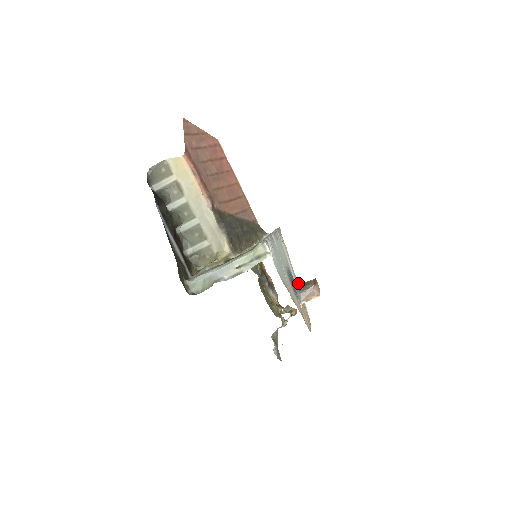
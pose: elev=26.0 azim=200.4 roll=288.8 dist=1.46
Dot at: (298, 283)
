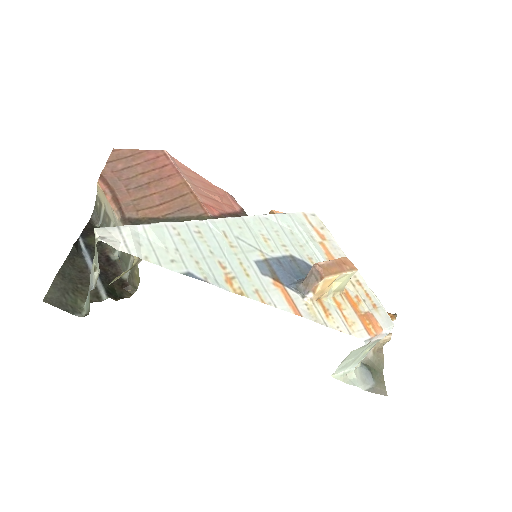
Dot at: (358, 274)
